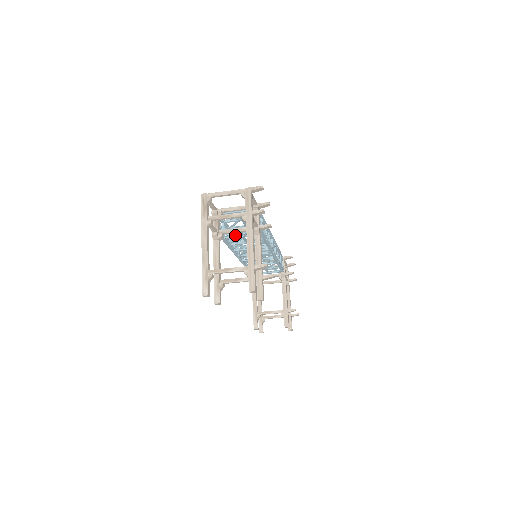
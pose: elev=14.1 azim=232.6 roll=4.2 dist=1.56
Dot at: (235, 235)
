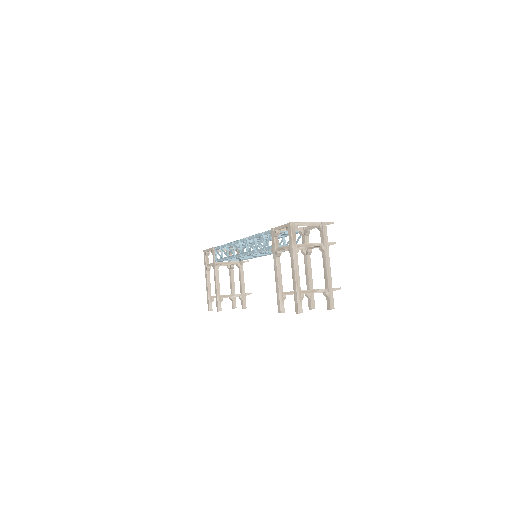
Dot at: occluded
